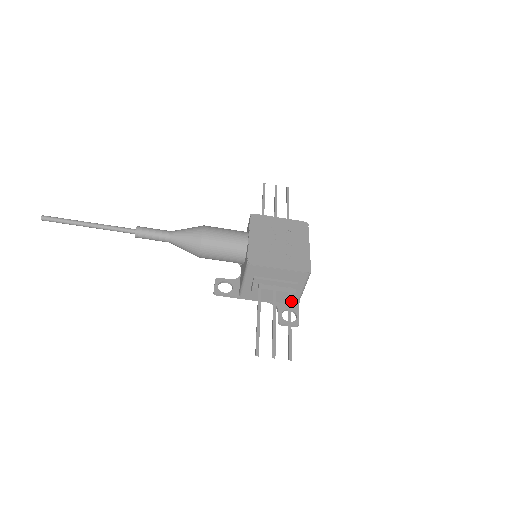
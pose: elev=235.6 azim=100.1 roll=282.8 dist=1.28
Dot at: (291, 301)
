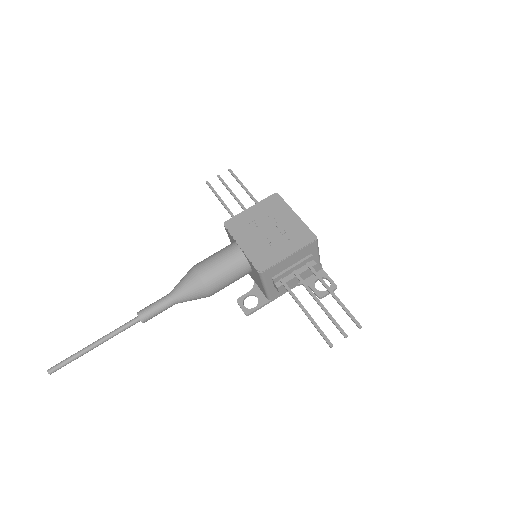
Dot at: occluded
